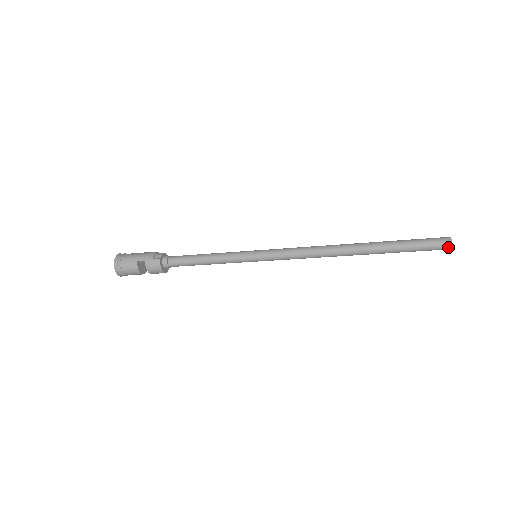
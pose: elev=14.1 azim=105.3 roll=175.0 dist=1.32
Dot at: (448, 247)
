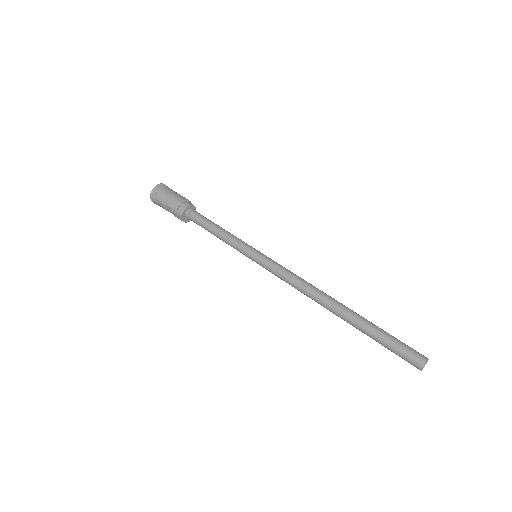
Dot at: (417, 368)
